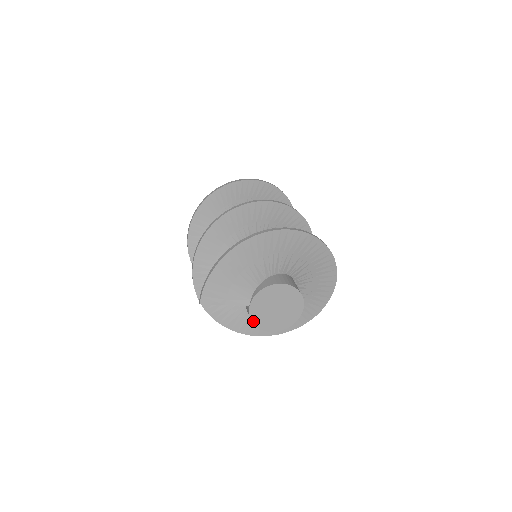
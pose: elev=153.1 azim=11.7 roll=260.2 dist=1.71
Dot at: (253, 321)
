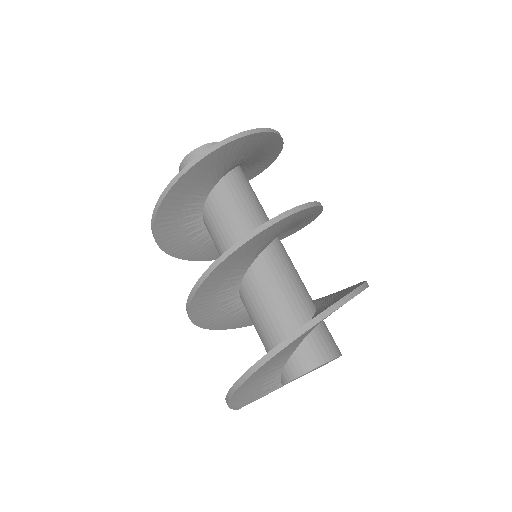
Dot at: occluded
